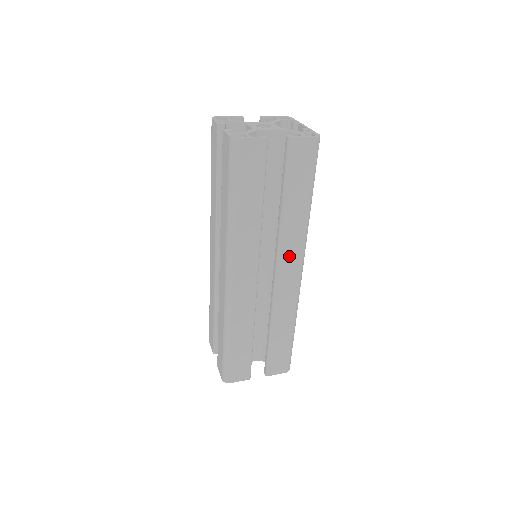
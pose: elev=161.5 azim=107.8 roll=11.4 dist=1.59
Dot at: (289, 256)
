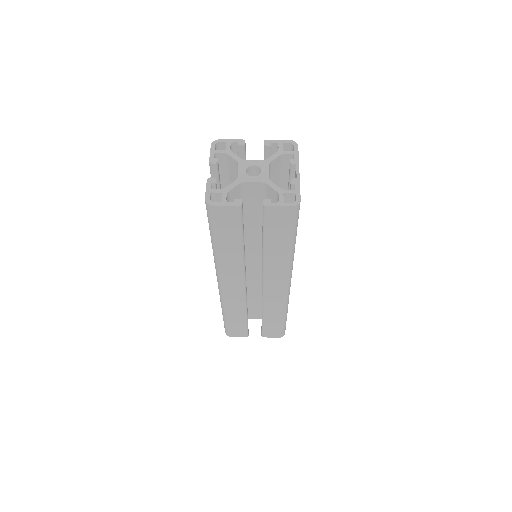
Dot at: (274, 277)
